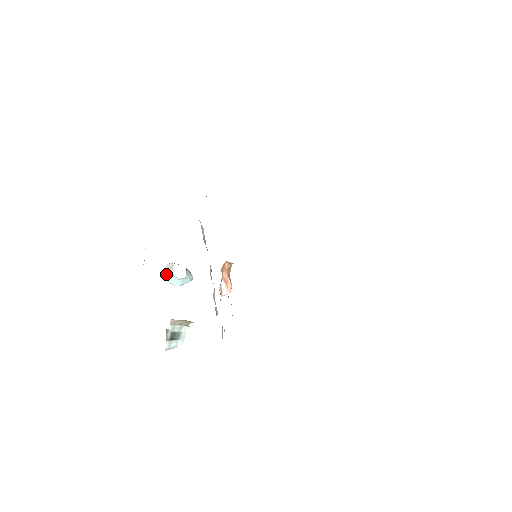
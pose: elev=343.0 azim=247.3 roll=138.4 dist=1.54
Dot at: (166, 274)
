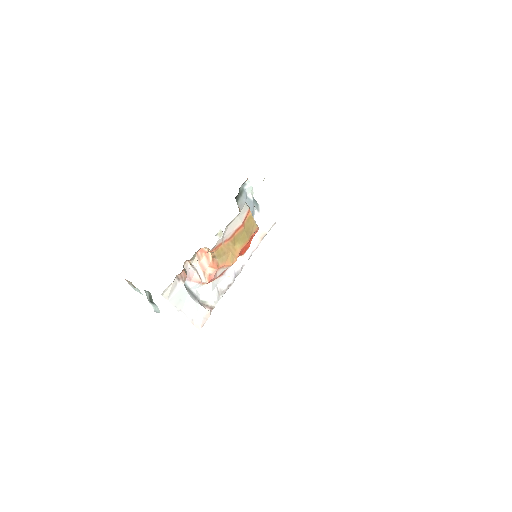
Dot at: occluded
